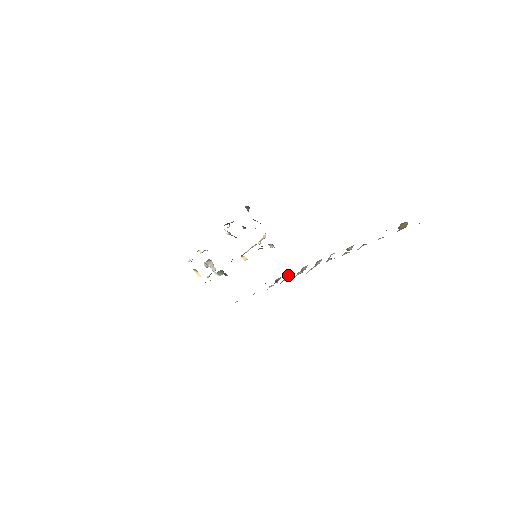
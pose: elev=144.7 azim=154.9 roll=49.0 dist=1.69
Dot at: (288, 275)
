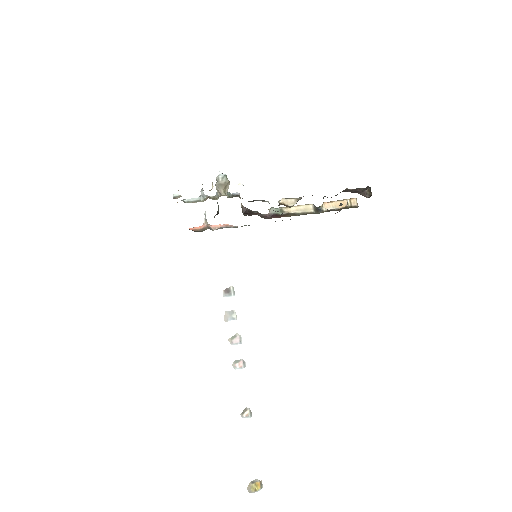
Dot at: (232, 312)
